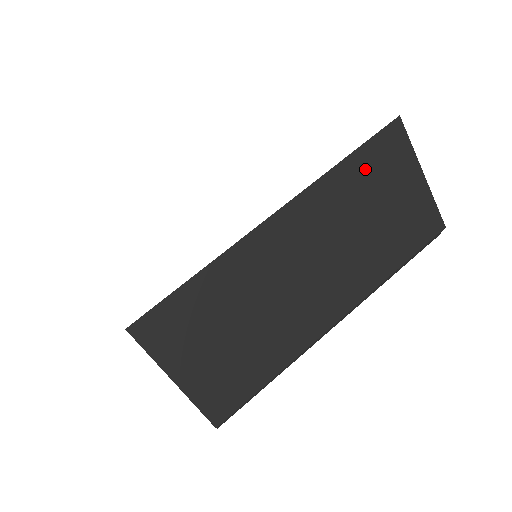
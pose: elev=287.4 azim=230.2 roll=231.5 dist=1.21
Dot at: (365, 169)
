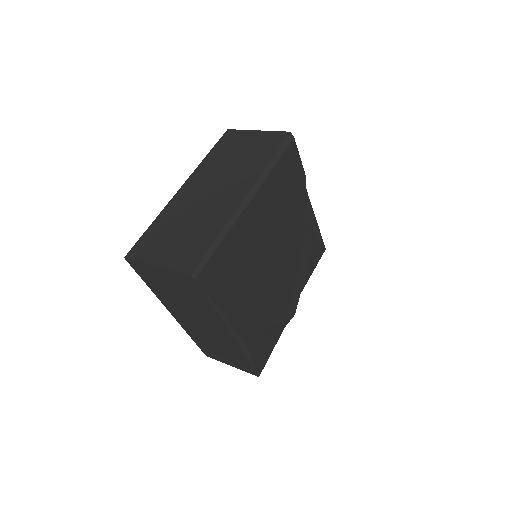
Dot at: (221, 150)
